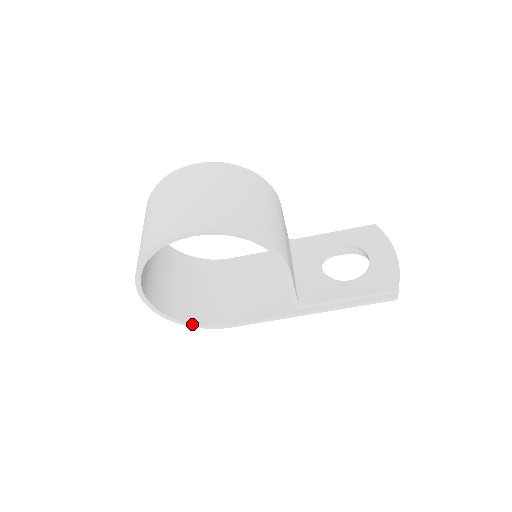
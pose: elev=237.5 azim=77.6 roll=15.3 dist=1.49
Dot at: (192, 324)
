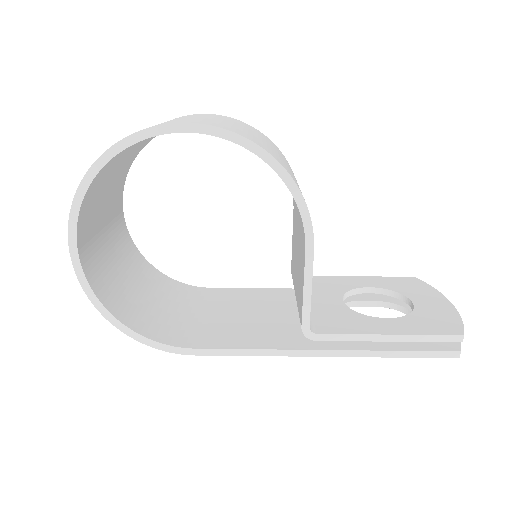
Dot at: (133, 330)
